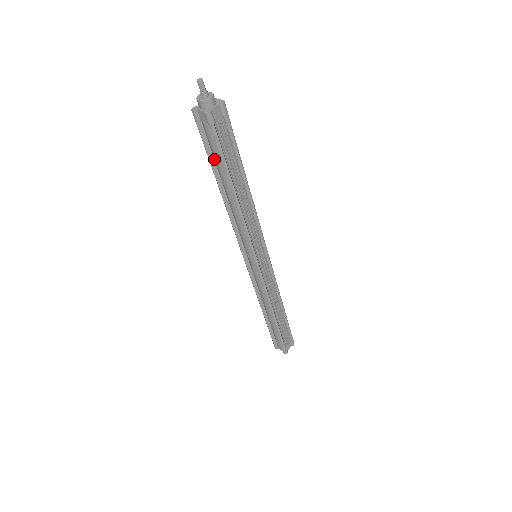
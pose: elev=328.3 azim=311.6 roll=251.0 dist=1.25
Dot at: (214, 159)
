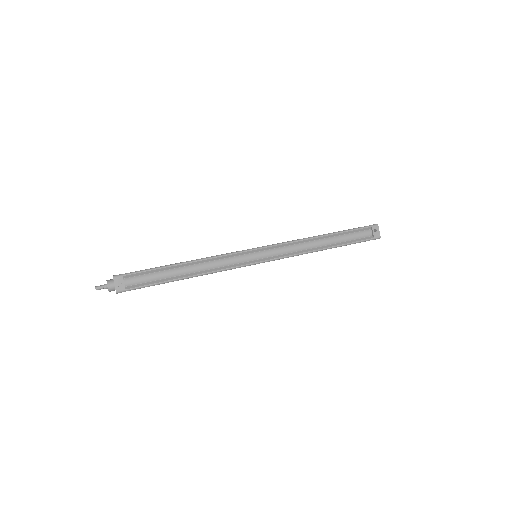
Dot at: occluded
